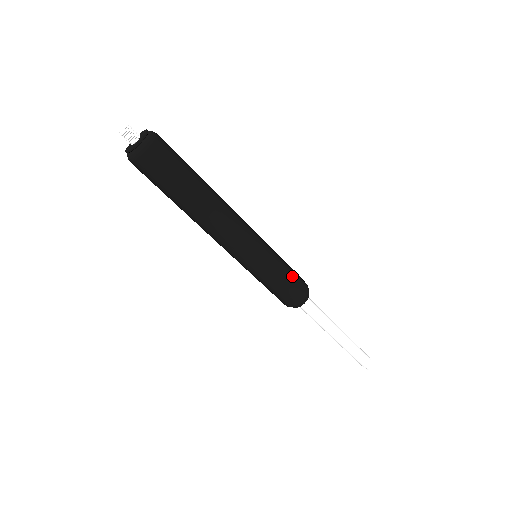
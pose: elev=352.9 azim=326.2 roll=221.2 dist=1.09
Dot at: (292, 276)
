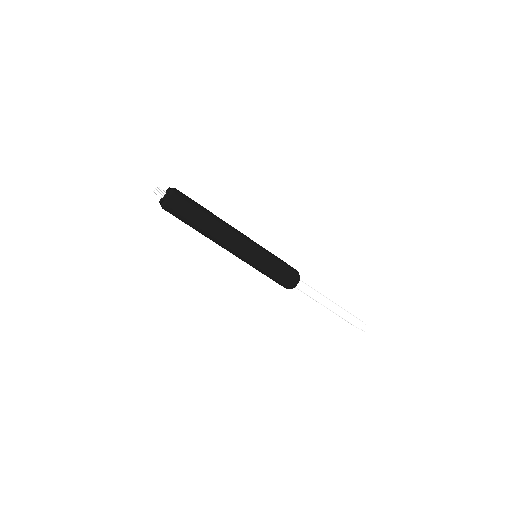
Dot at: (282, 270)
